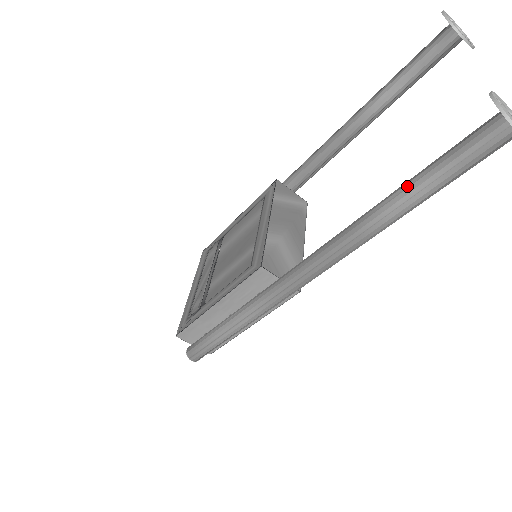
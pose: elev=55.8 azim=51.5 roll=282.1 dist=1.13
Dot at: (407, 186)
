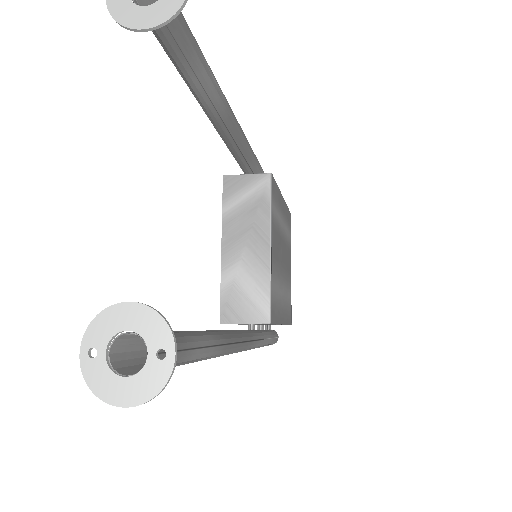
Dot at: occluded
